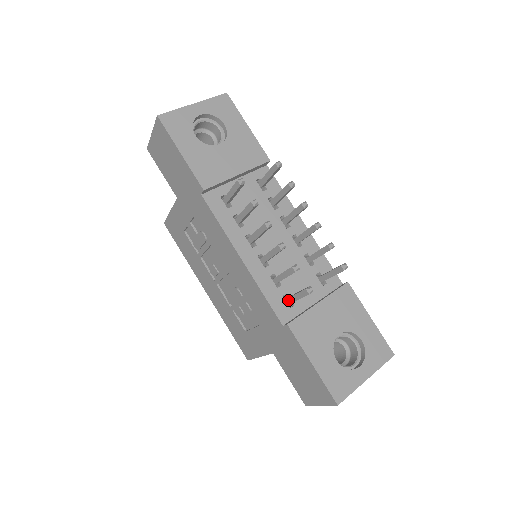
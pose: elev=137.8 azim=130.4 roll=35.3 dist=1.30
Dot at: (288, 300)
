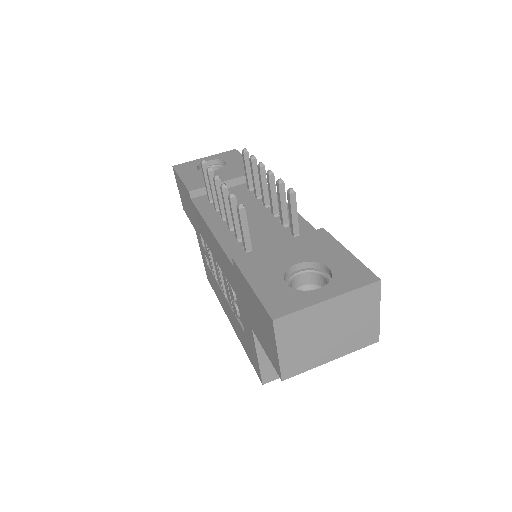
Dot at: (244, 245)
